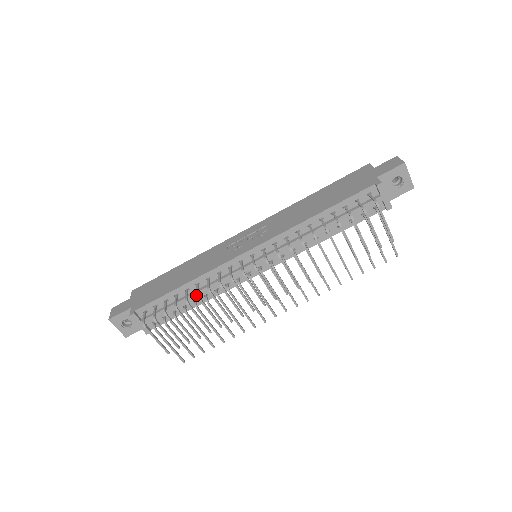
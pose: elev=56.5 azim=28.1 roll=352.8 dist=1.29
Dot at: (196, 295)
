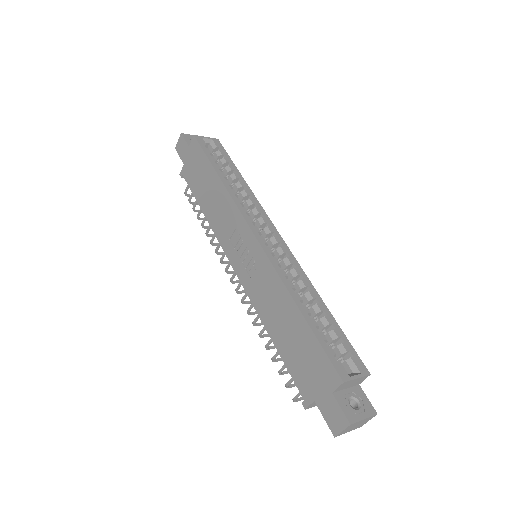
Dot at: occluded
